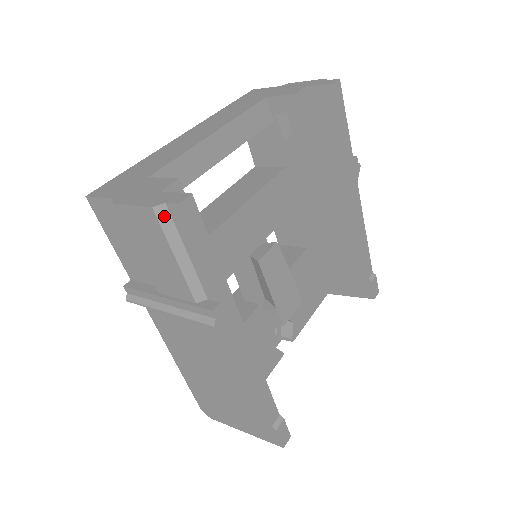
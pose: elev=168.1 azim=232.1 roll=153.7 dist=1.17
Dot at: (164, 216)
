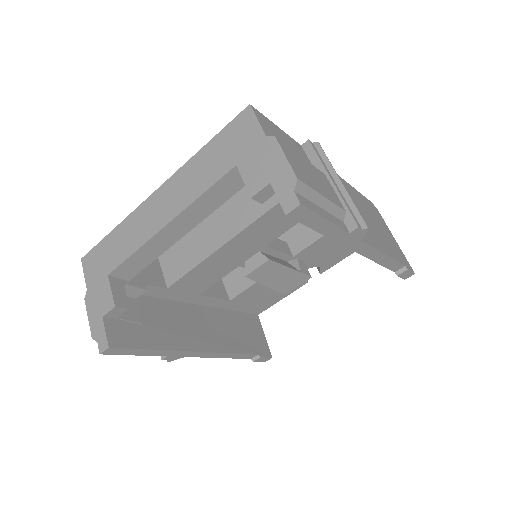
Dot at: occluded
